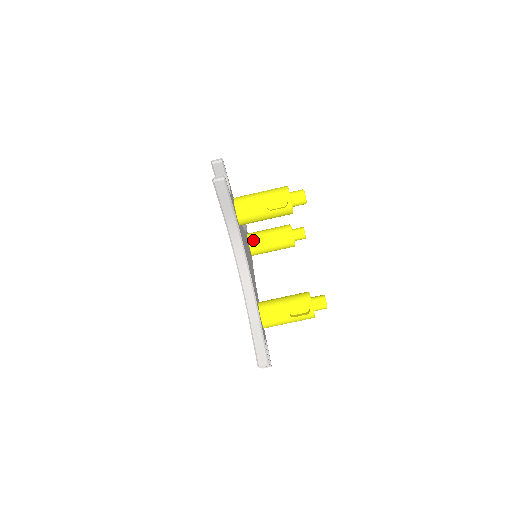
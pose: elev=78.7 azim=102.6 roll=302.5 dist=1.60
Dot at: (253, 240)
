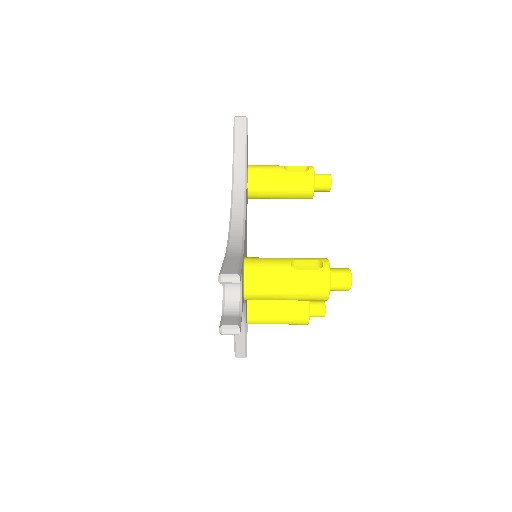
Dot at: occluded
